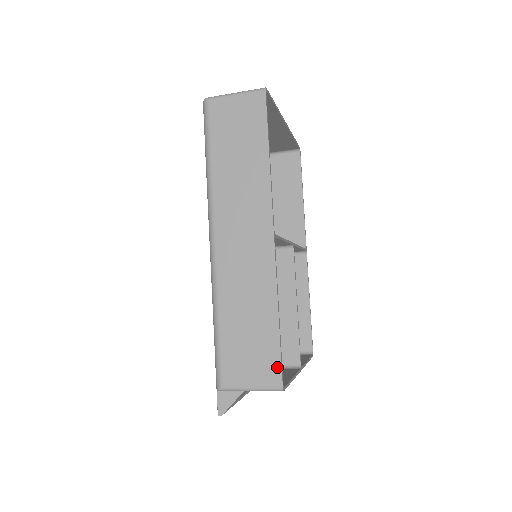
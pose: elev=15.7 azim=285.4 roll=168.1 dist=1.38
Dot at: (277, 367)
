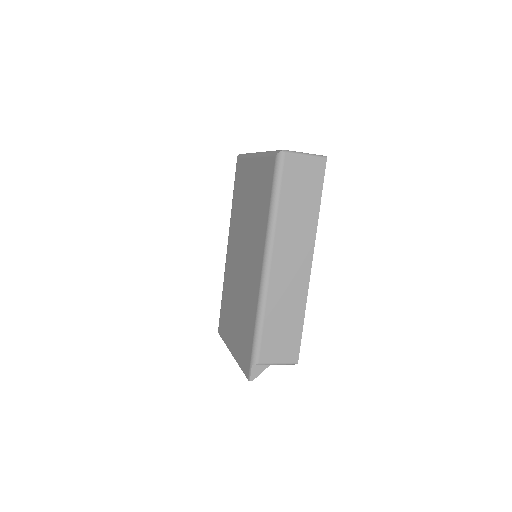
Dot at: (297, 350)
